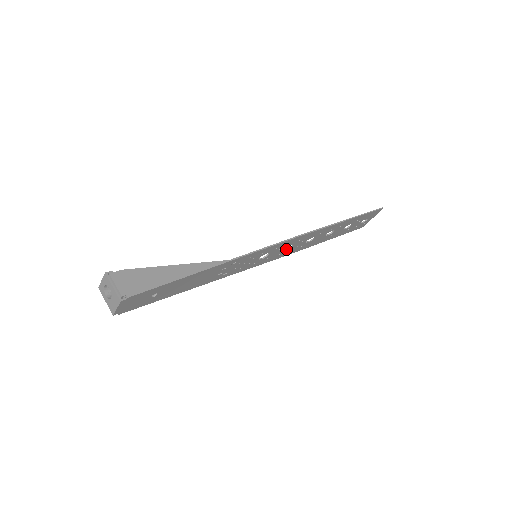
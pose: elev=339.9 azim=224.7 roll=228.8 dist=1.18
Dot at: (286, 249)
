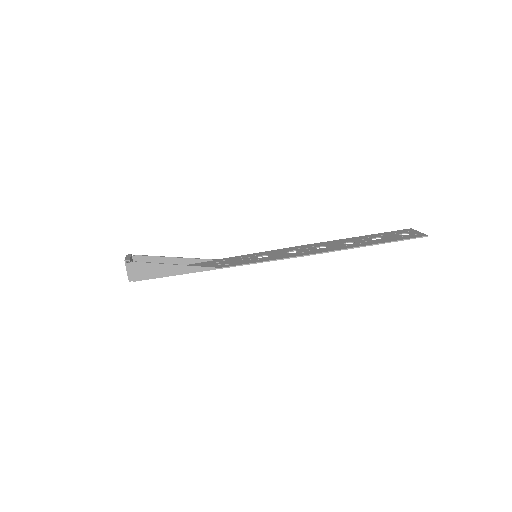
Dot at: (293, 250)
